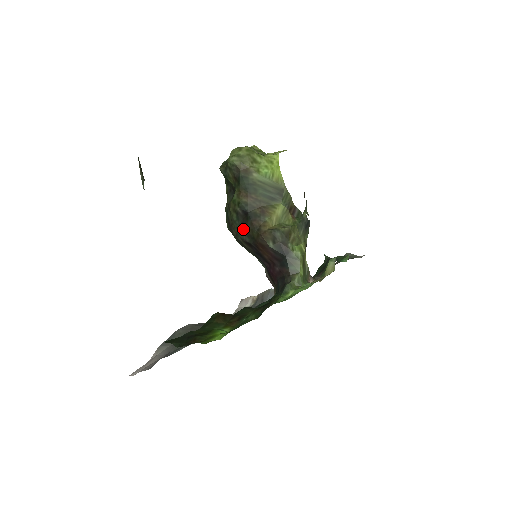
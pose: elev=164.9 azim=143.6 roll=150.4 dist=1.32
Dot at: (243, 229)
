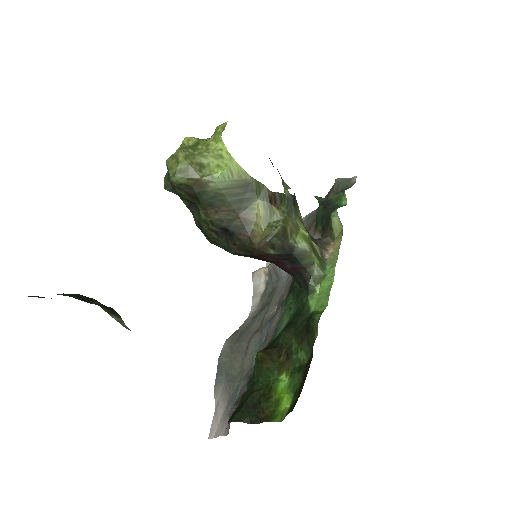
Dot at: (231, 246)
